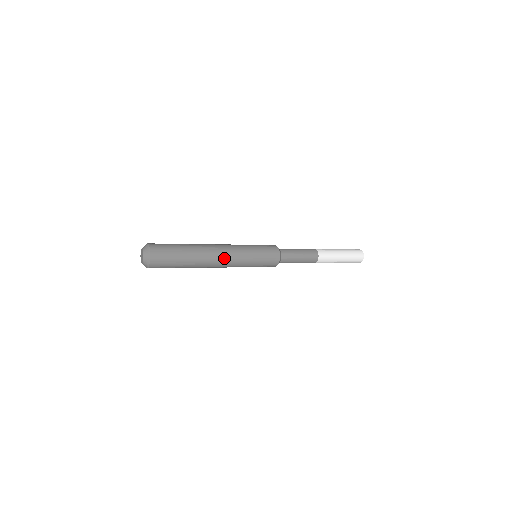
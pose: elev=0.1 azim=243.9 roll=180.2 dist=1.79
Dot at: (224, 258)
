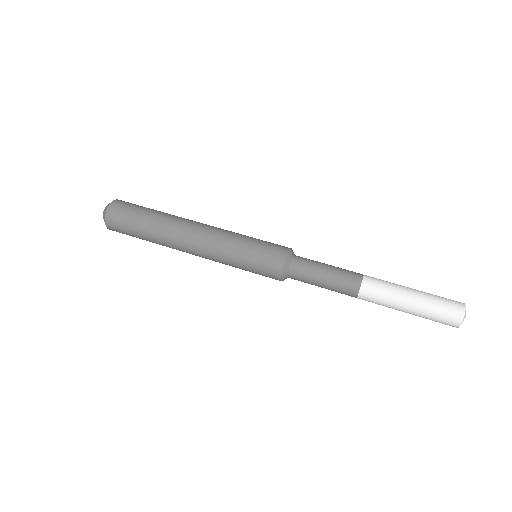
Dot at: occluded
